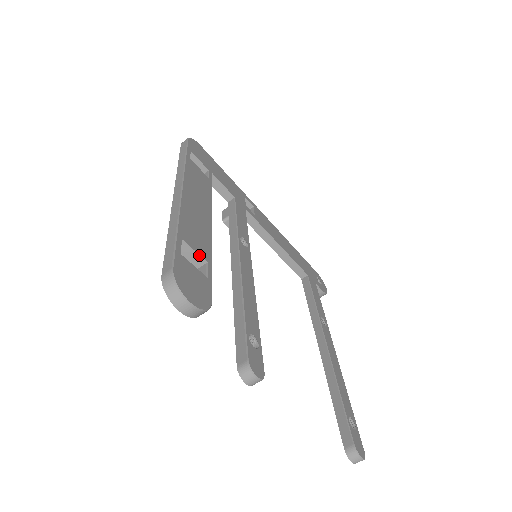
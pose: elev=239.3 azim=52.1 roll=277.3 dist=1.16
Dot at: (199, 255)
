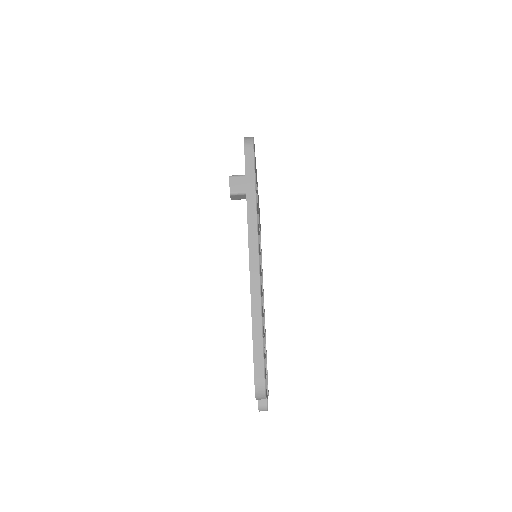
Dot at: (263, 334)
